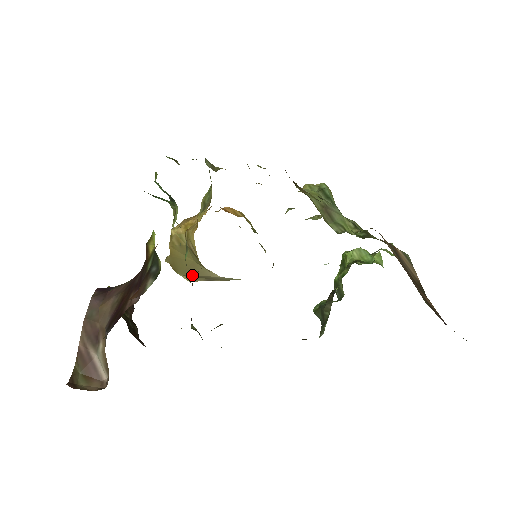
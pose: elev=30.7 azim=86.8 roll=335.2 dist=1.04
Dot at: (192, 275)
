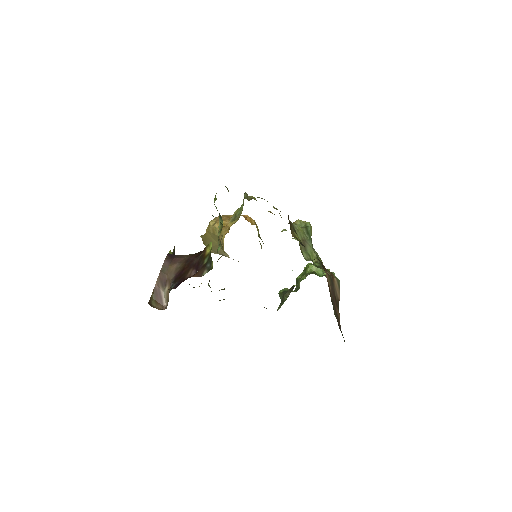
Dot at: (214, 250)
